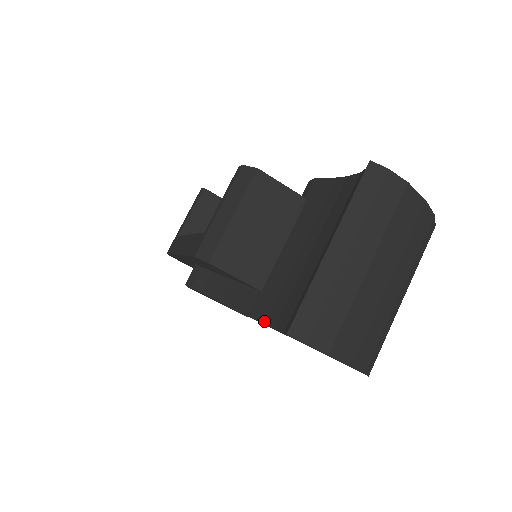
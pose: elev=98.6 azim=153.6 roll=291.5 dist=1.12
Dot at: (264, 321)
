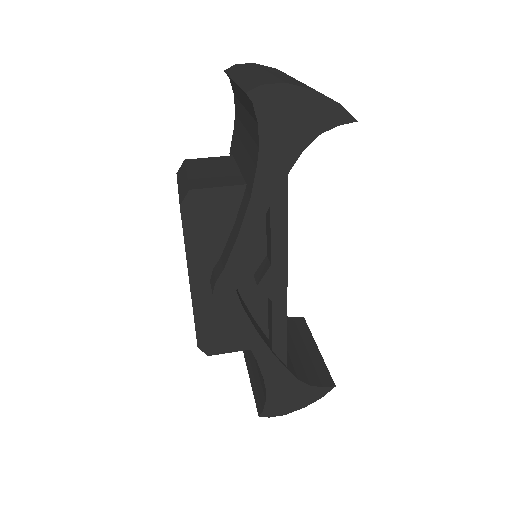
Dot at: (255, 168)
